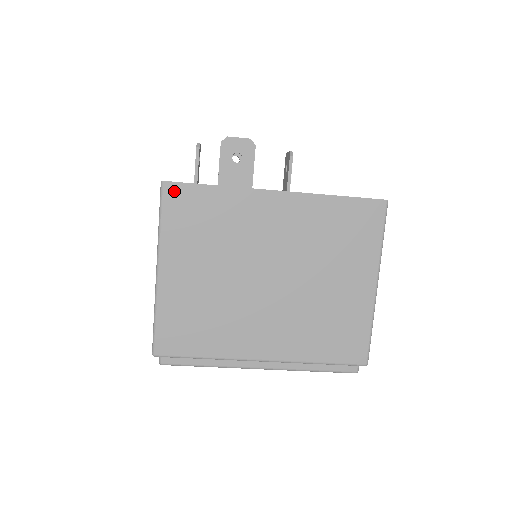
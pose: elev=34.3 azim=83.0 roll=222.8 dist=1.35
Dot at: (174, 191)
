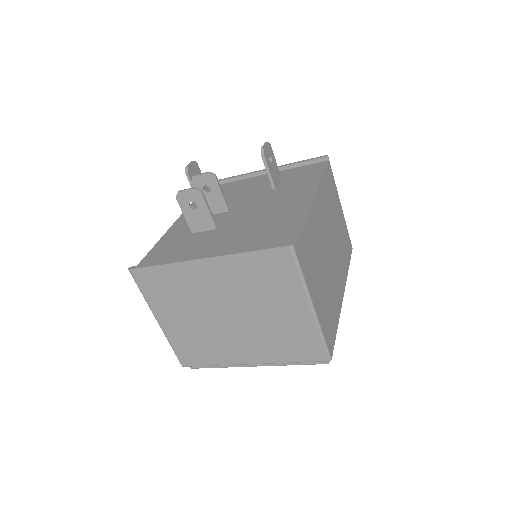
Dot at: (138, 274)
